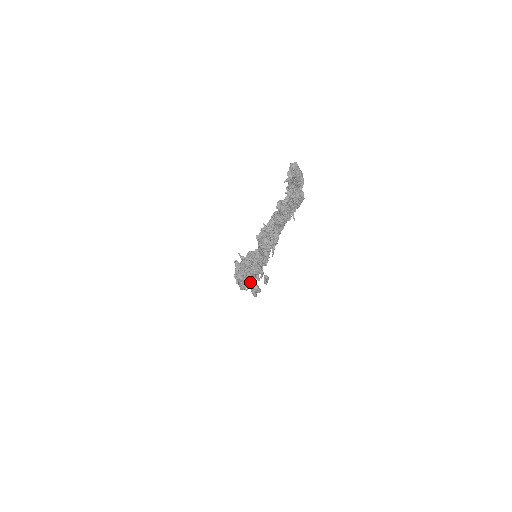
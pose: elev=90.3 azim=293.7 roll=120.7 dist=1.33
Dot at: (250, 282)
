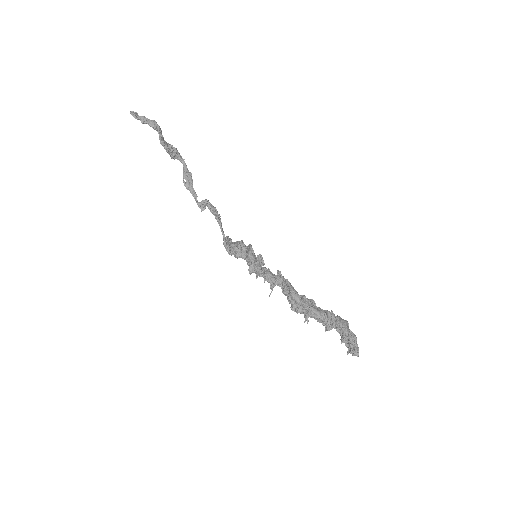
Dot at: occluded
